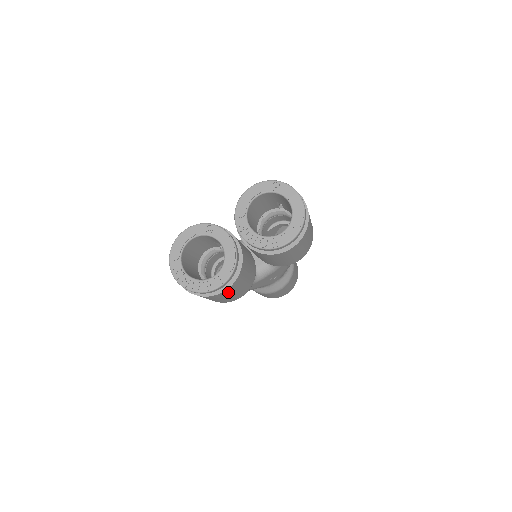
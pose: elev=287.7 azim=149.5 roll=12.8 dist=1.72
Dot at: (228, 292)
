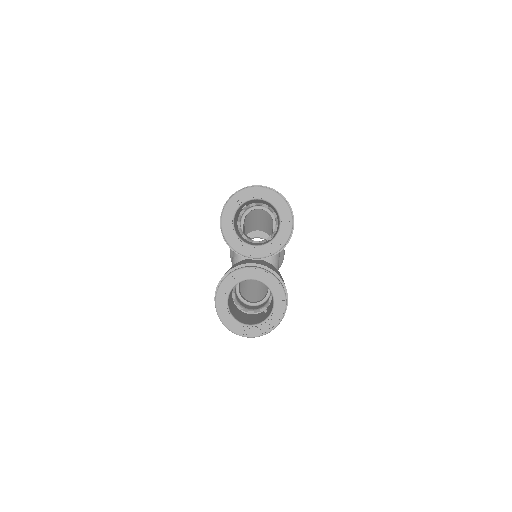
Dot at: occluded
